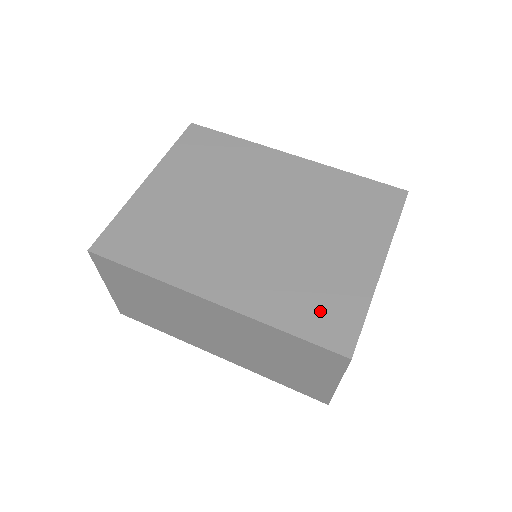
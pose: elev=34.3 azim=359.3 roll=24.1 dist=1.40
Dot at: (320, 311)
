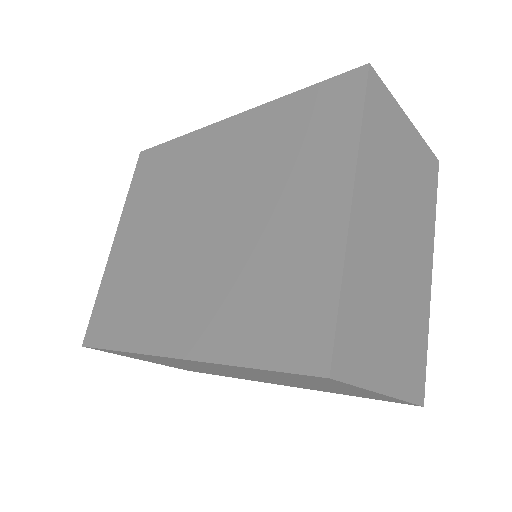
Dot at: (281, 318)
